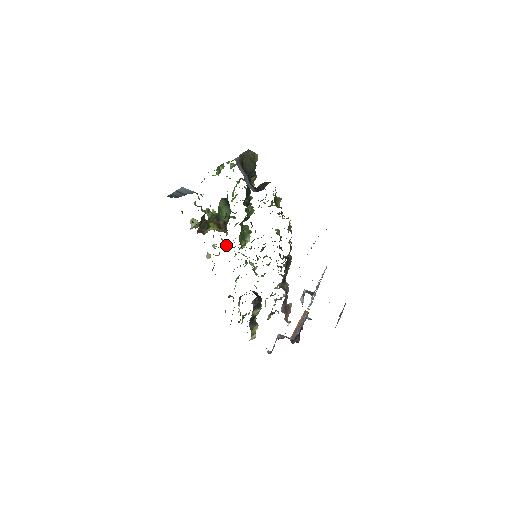
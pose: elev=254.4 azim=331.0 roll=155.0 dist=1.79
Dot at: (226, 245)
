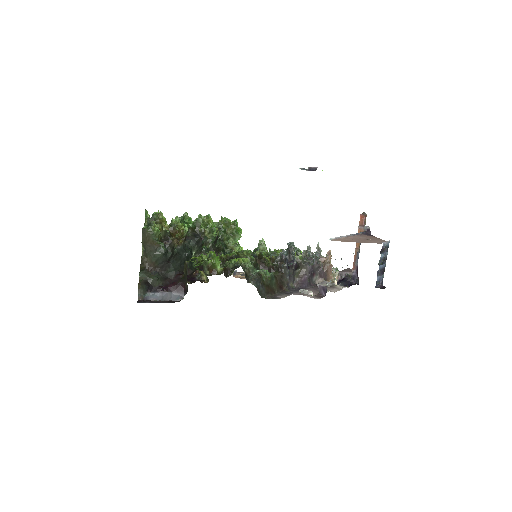
Dot at: occluded
